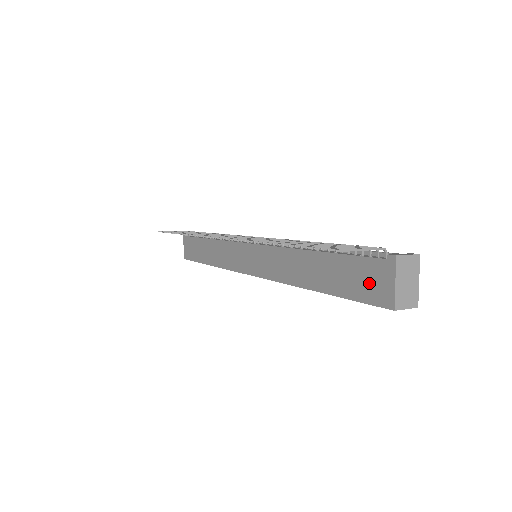
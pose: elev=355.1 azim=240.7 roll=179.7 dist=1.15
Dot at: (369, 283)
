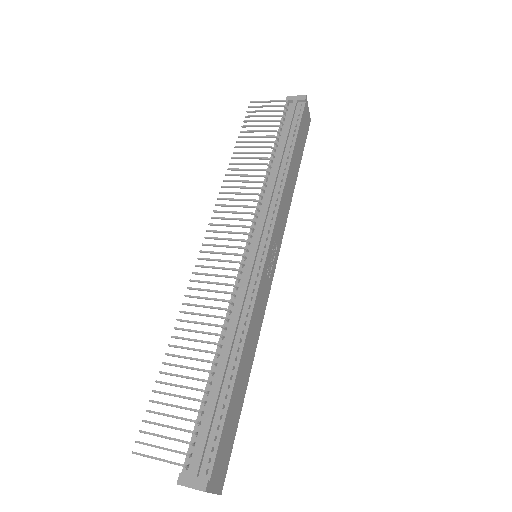
Dot at: occluded
